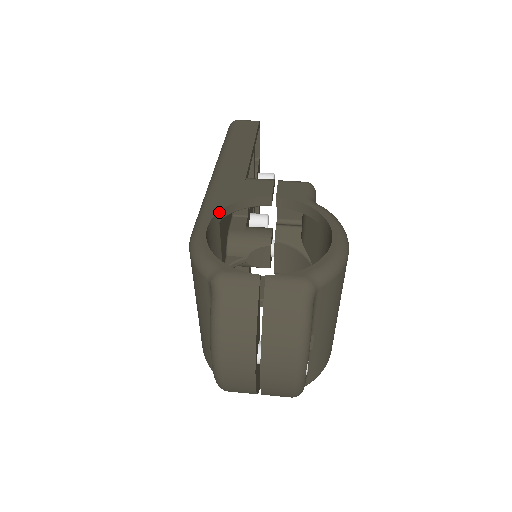
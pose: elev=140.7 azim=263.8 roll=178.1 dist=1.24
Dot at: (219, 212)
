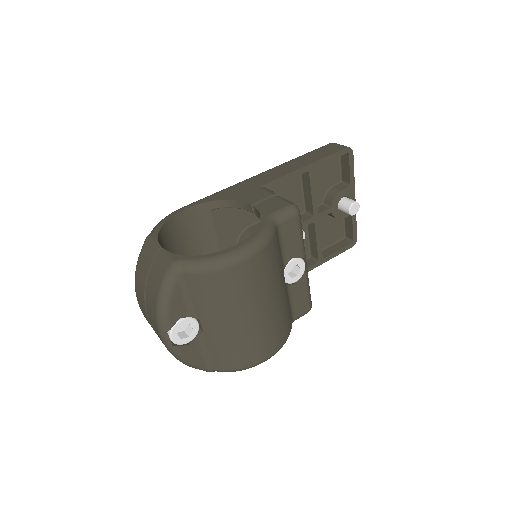
Dot at: (209, 202)
